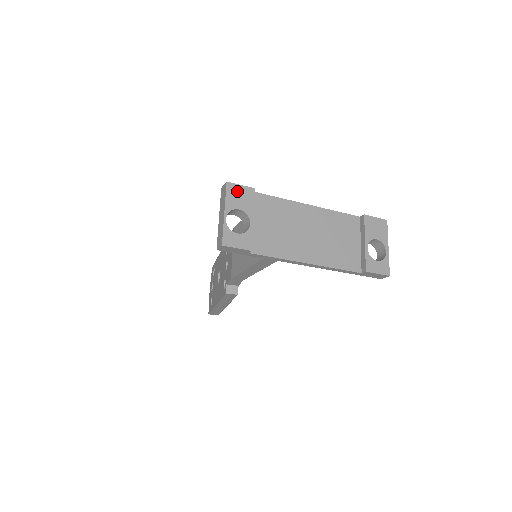
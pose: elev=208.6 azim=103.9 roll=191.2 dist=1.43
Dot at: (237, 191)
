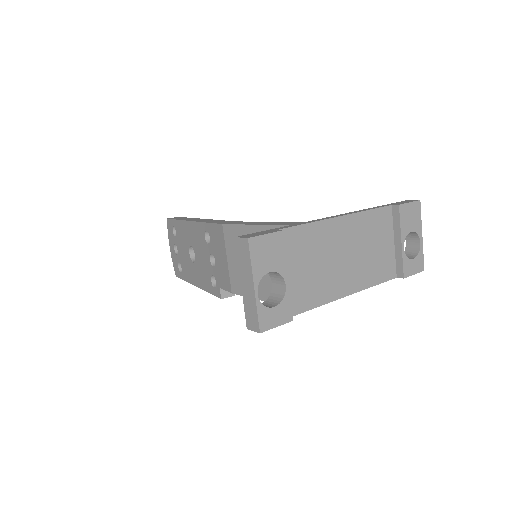
Dot at: (263, 246)
